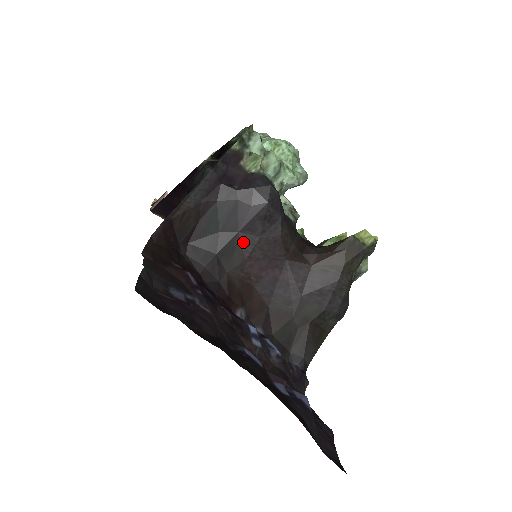
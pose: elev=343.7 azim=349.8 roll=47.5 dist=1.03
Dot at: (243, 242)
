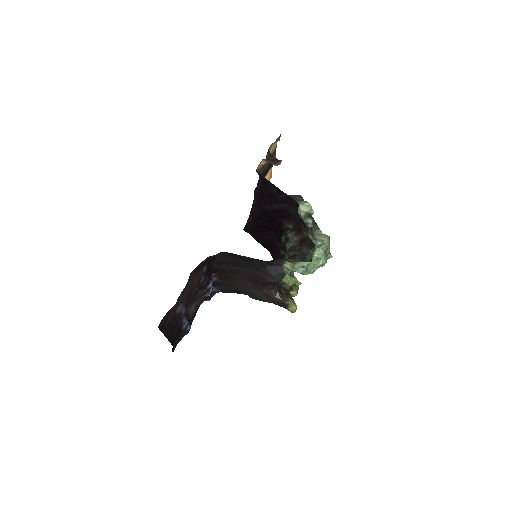
Dot at: (247, 270)
